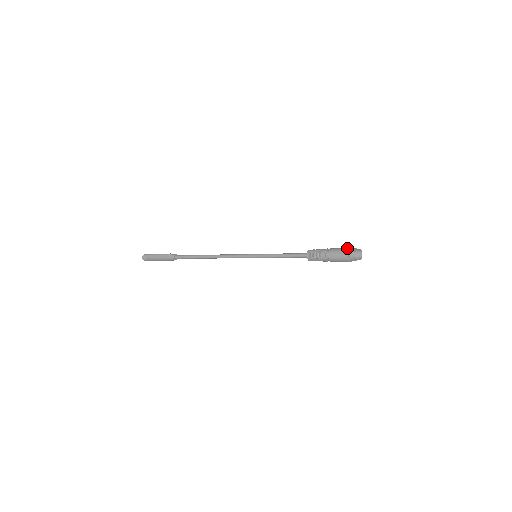
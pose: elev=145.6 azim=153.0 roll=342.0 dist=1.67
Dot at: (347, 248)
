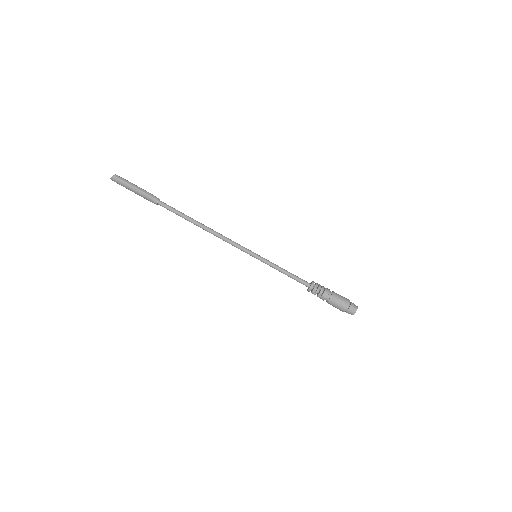
Dot at: (348, 303)
